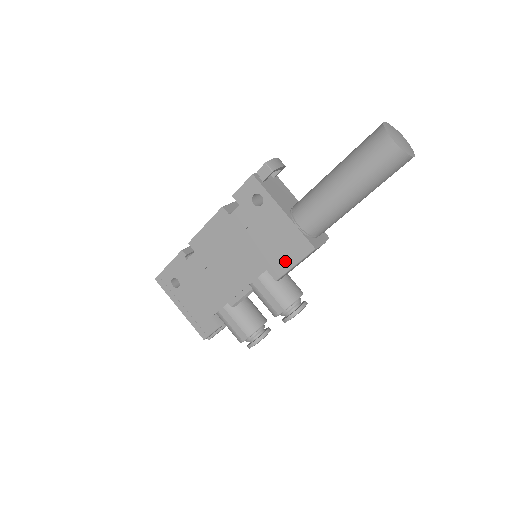
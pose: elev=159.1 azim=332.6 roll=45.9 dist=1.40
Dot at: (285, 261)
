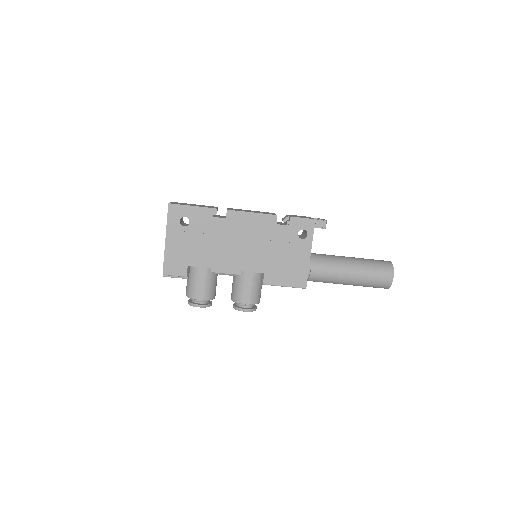
Dot at: (282, 279)
